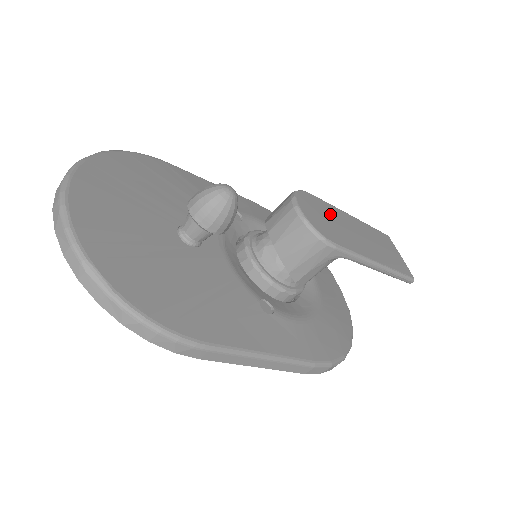
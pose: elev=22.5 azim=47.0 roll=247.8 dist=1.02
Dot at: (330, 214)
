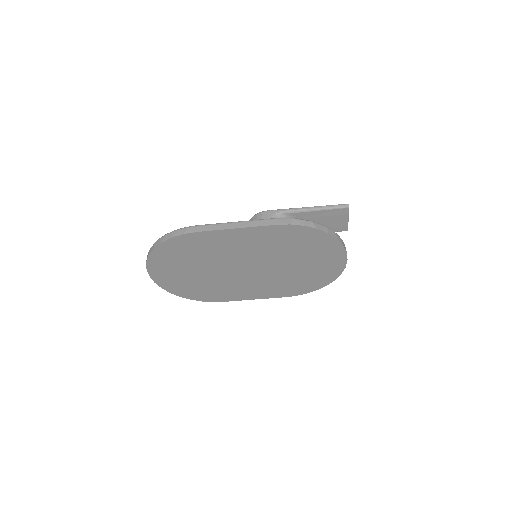
Dot at: occluded
